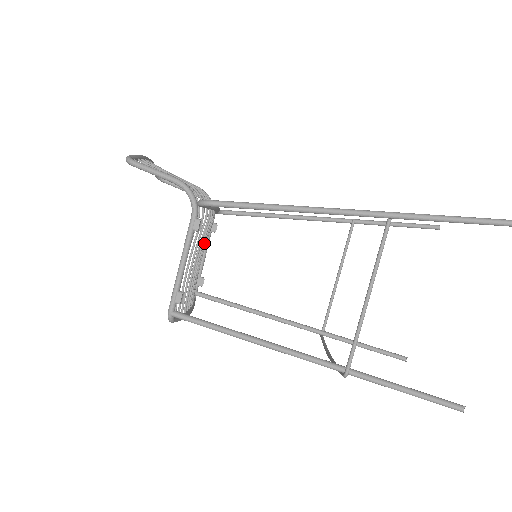
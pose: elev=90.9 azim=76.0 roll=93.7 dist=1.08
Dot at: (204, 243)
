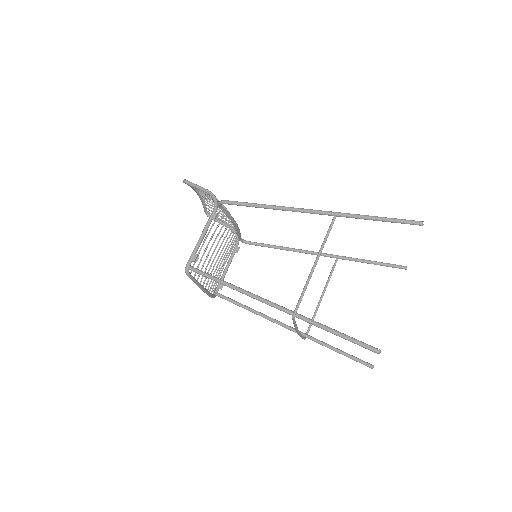
Dot at: (224, 246)
